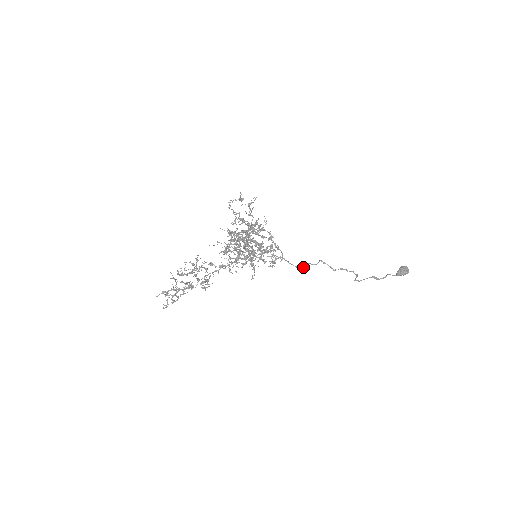
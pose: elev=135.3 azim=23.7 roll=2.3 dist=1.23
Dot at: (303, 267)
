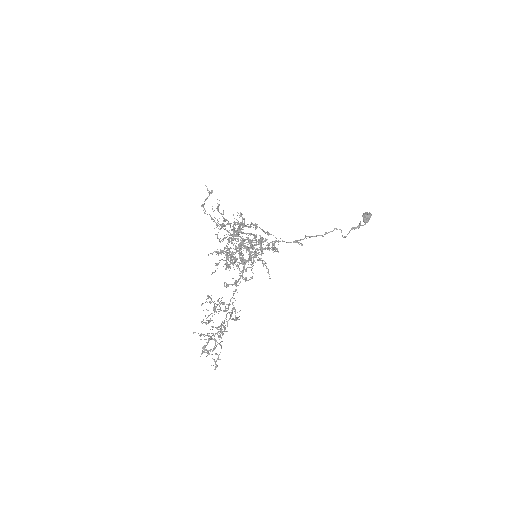
Dot at: (299, 242)
